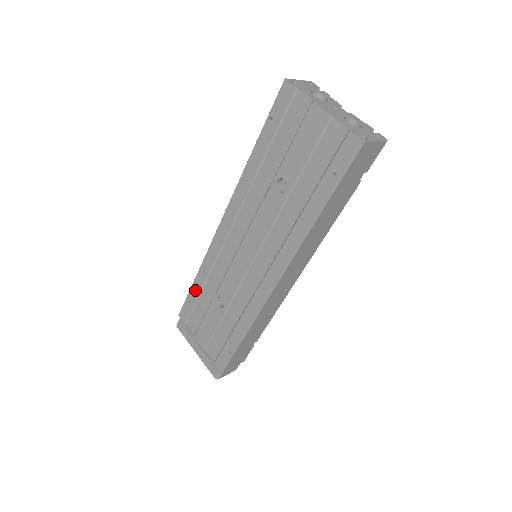
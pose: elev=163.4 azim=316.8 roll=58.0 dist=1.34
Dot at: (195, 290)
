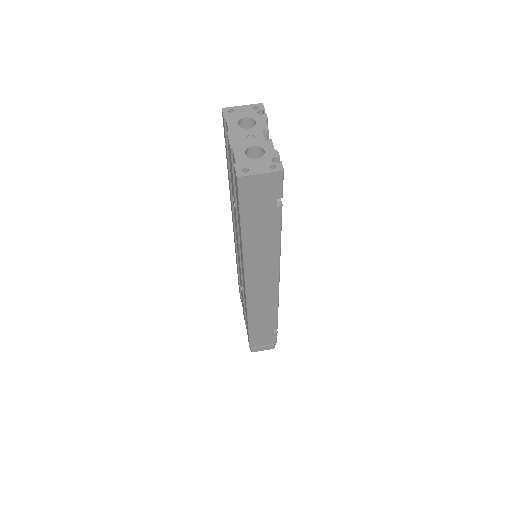
Dot at: occluded
